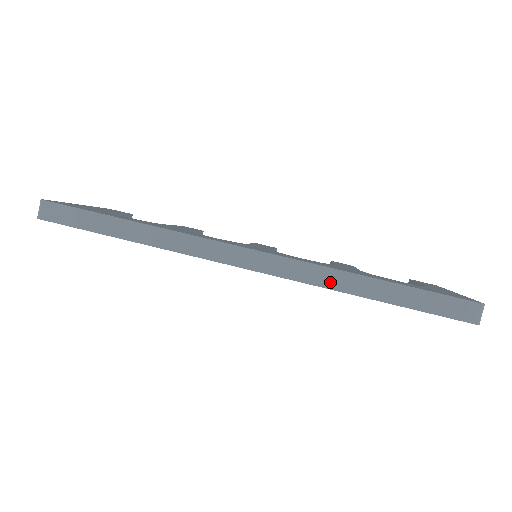
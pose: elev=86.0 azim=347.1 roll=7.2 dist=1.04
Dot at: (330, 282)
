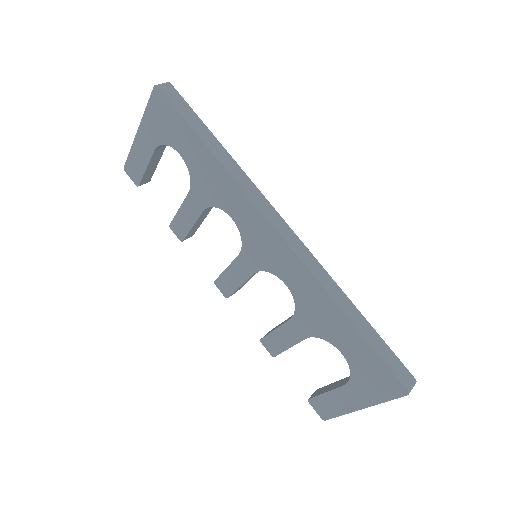
Dot at: (328, 287)
